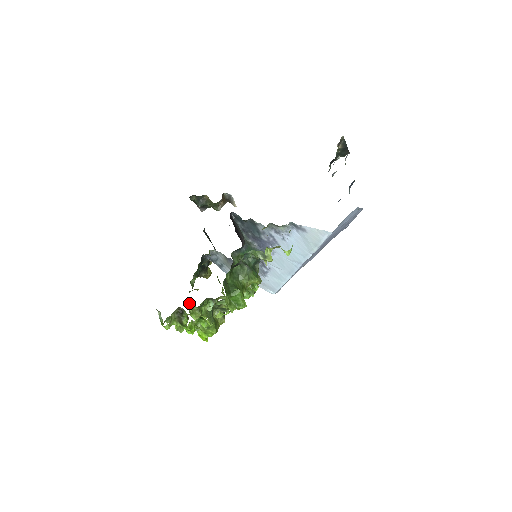
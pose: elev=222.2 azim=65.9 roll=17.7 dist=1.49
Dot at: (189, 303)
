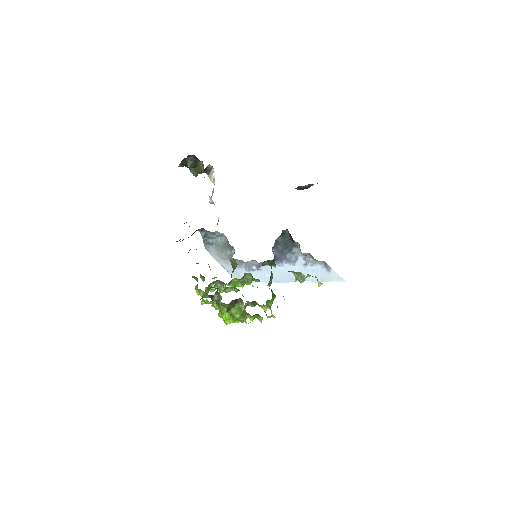
Dot at: occluded
